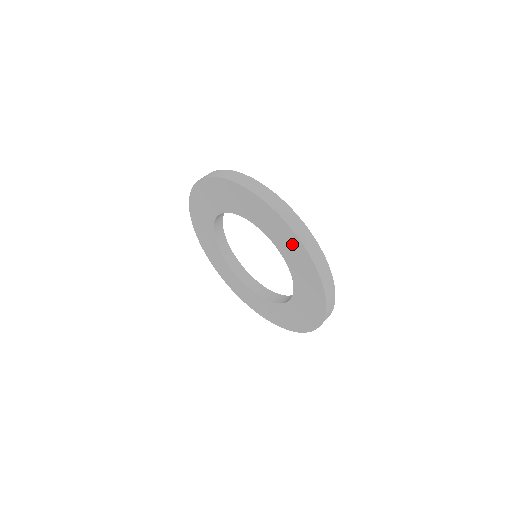
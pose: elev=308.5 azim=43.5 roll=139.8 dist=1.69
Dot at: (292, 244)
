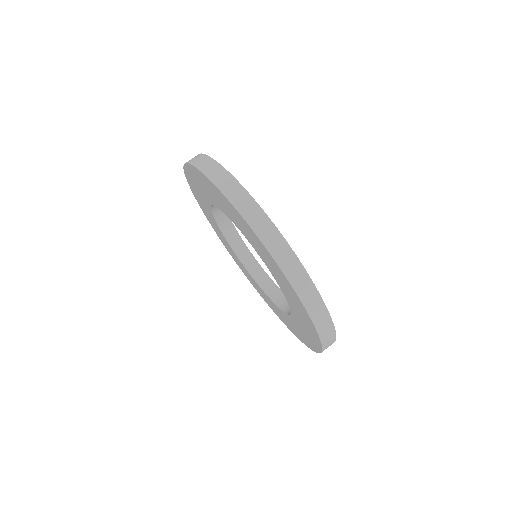
Dot at: (301, 310)
